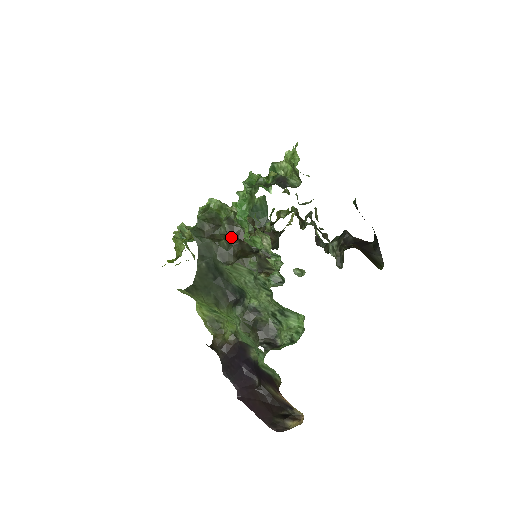
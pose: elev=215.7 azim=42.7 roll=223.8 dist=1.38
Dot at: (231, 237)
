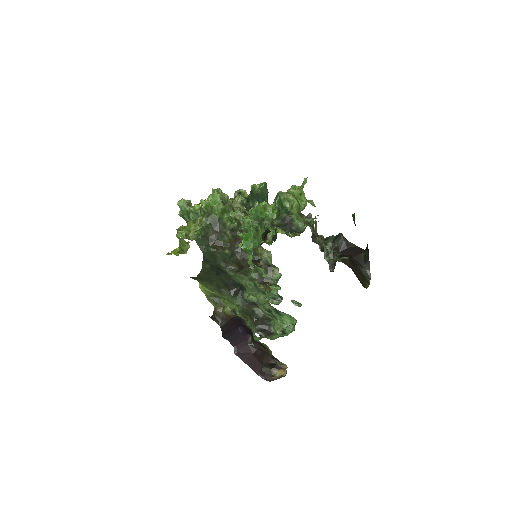
Dot at: (234, 245)
